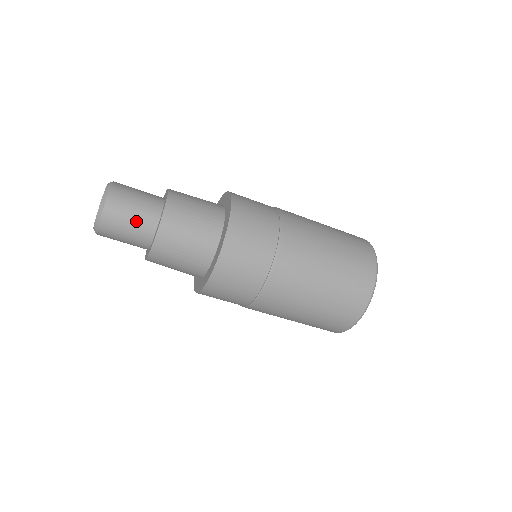
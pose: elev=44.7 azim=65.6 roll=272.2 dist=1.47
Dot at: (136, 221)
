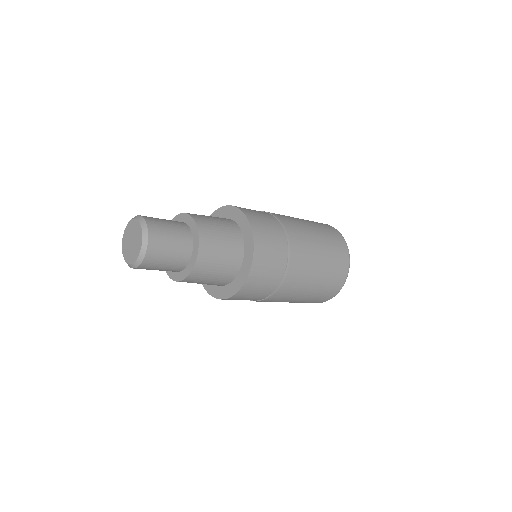
Dot at: (176, 246)
